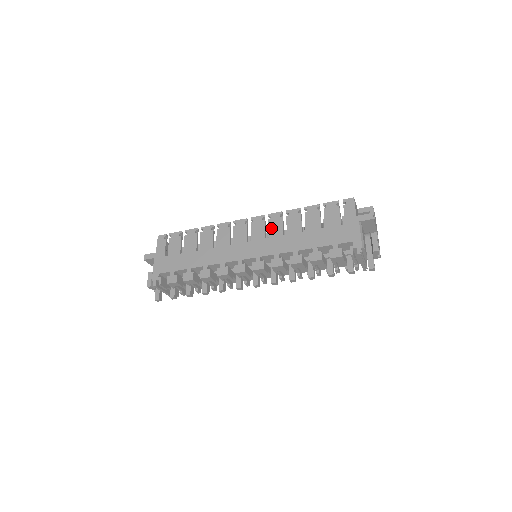
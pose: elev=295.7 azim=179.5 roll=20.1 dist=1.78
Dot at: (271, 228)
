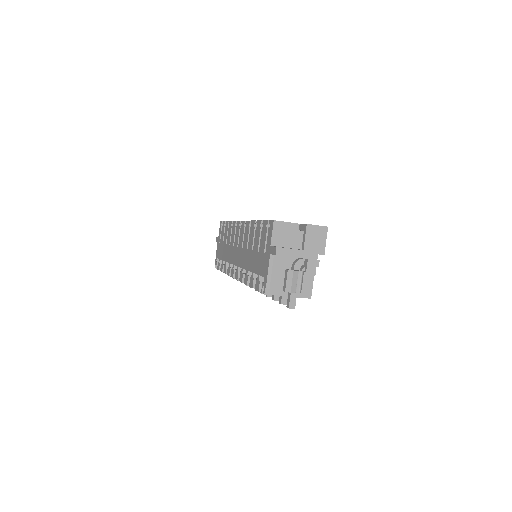
Dot at: (244, 238)
